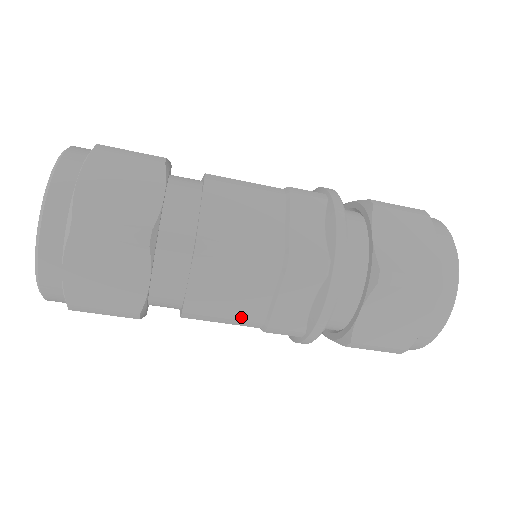
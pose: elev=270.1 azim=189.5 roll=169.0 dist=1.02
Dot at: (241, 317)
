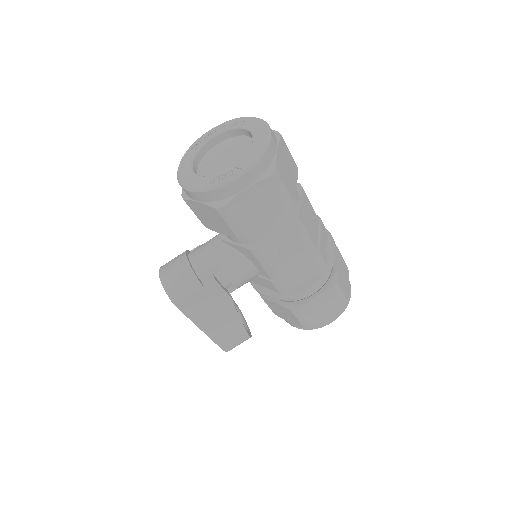
Dot at: (312, 239)
